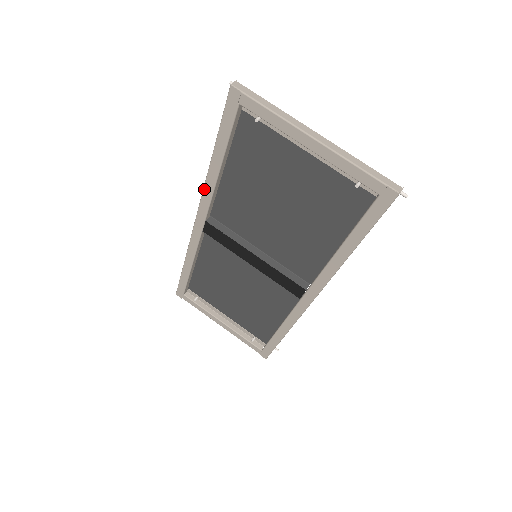
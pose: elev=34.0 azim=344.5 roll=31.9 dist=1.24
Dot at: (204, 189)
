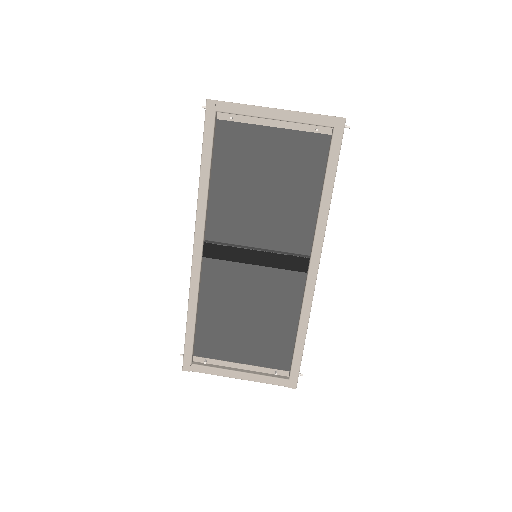
Dot at: (198, 207)
